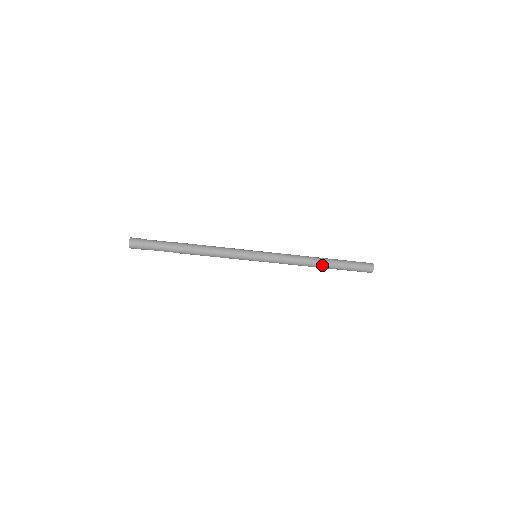
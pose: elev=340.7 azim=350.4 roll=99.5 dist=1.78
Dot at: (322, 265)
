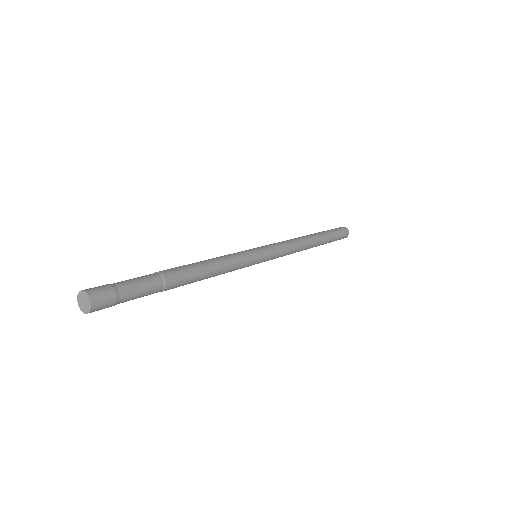
Dot at: (316, 243)
